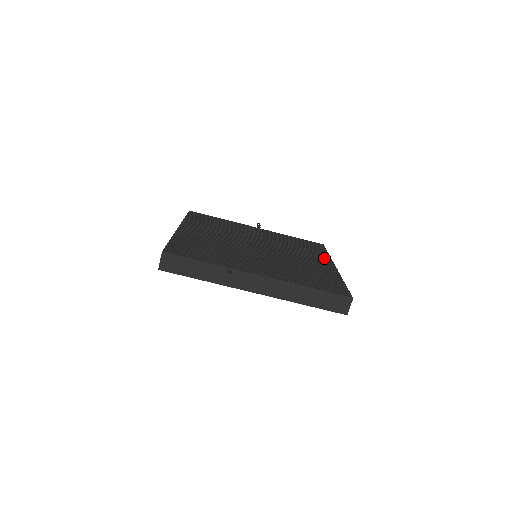
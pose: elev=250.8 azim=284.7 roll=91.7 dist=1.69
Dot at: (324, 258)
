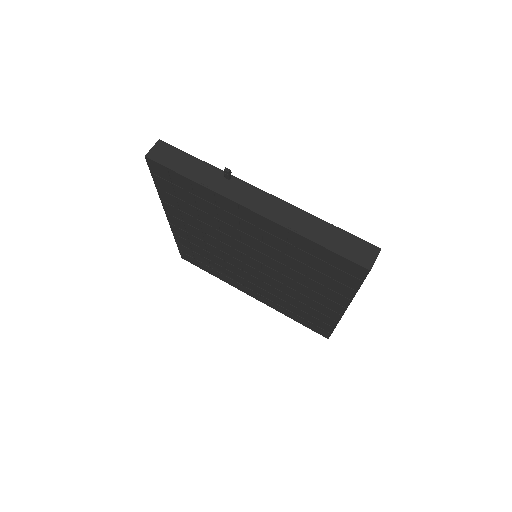
Dot at: occluded
